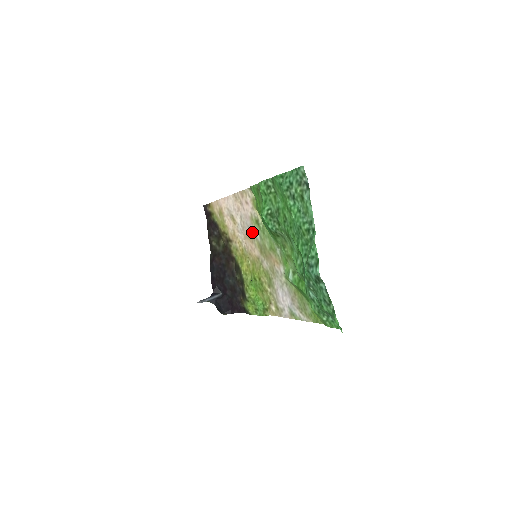
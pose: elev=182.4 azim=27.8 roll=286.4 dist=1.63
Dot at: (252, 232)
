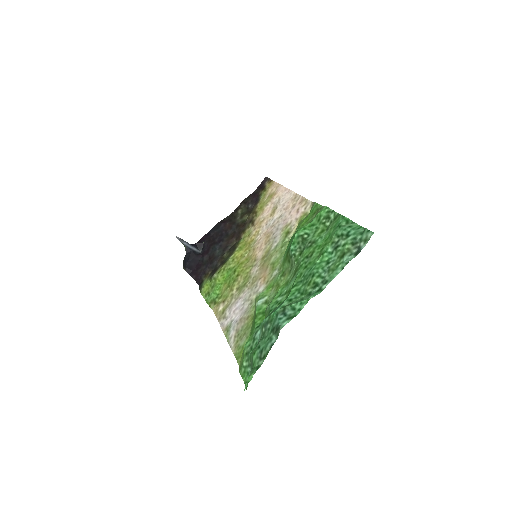
Dot at: (275, 236)
